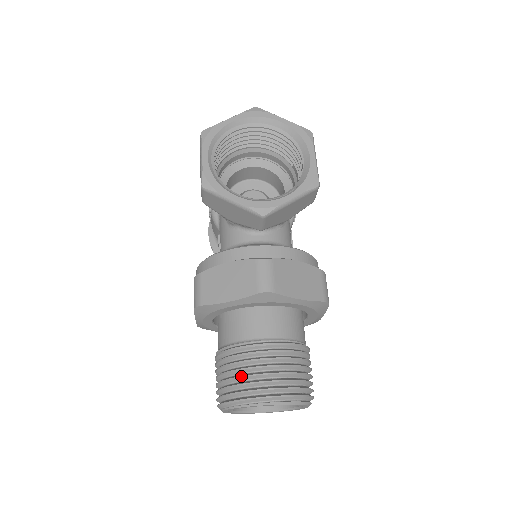
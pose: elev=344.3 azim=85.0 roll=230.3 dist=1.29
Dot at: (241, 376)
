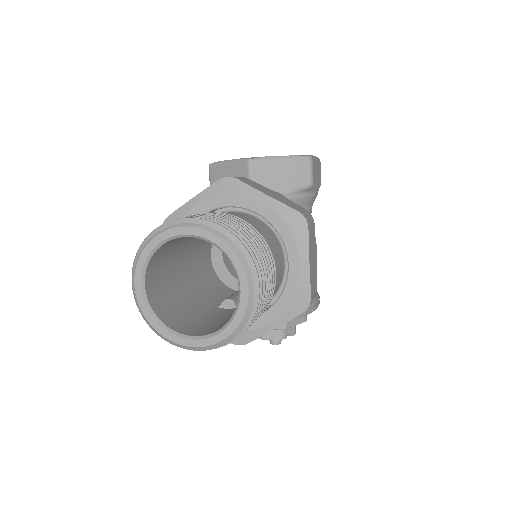
Dot at: occluded
